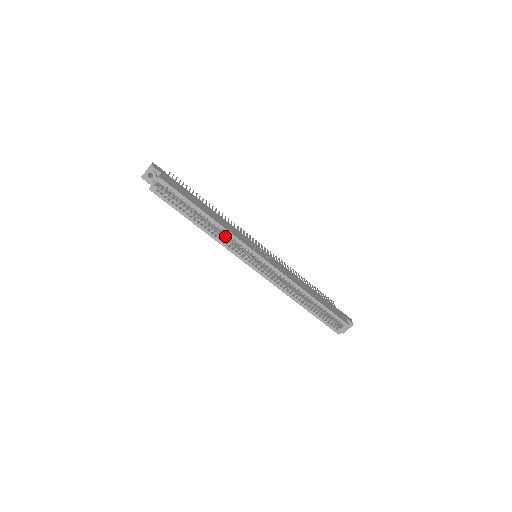
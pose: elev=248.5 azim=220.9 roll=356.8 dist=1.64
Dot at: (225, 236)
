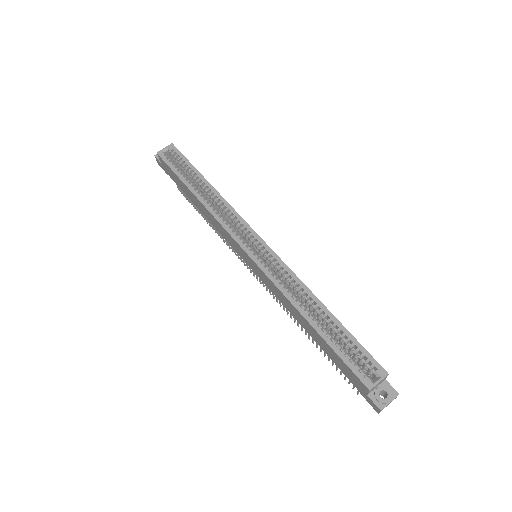
Dot at: (223, 215)
